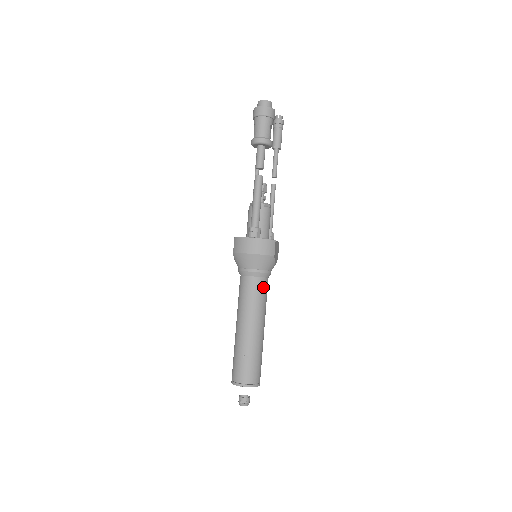
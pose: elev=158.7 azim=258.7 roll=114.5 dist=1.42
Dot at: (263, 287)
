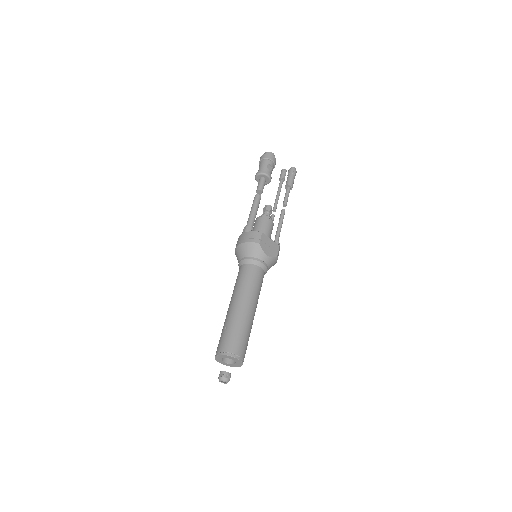
Dot at: (251, 272)
